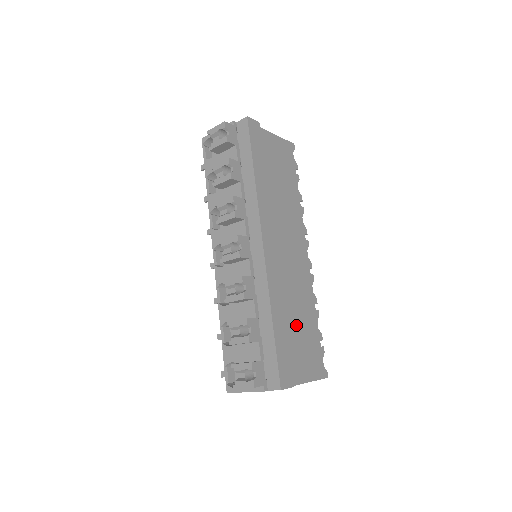
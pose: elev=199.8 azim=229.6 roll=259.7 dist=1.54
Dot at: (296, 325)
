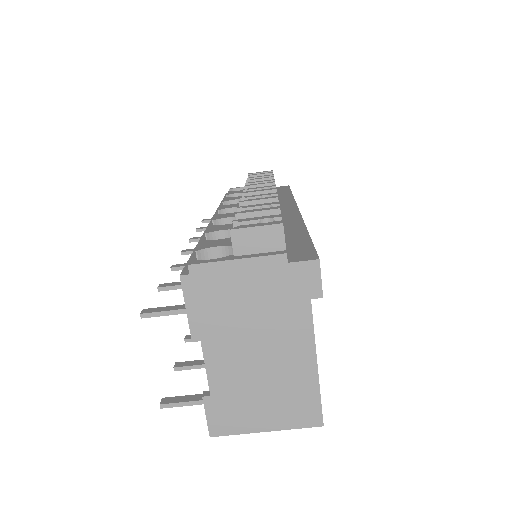
Dot at: occluded
